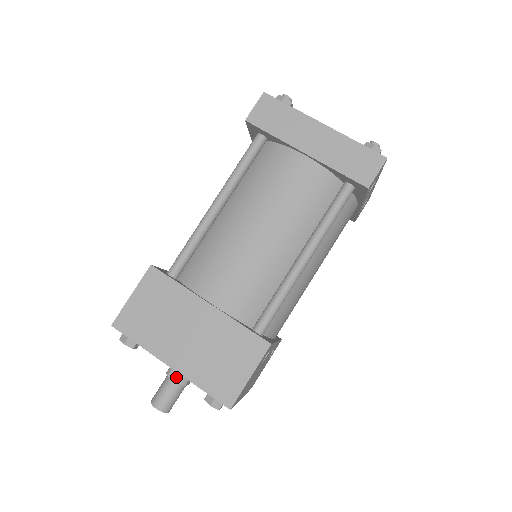
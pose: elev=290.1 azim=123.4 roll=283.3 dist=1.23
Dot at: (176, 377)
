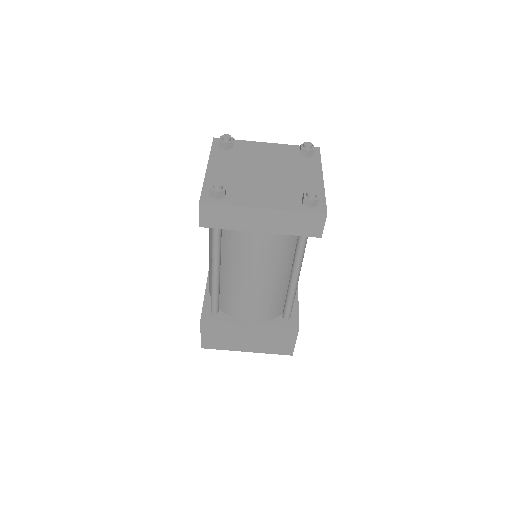
Dot at: occluded
